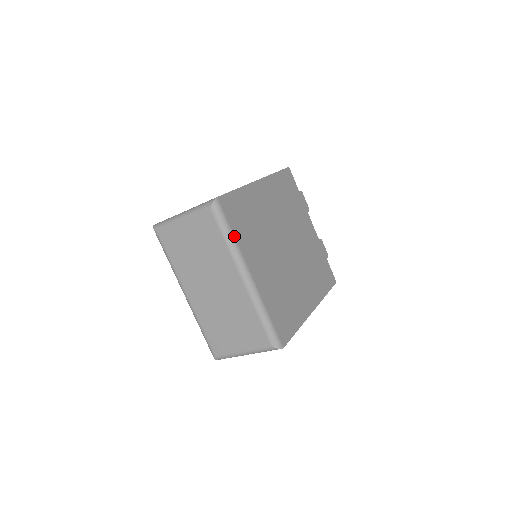
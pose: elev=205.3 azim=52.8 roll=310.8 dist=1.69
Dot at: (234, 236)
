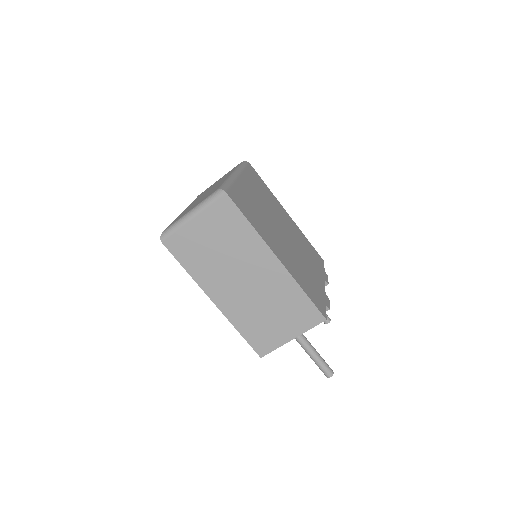
Dot at: (245, 169)
